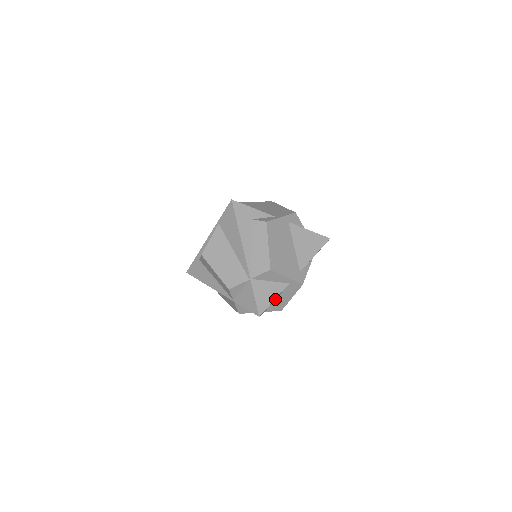
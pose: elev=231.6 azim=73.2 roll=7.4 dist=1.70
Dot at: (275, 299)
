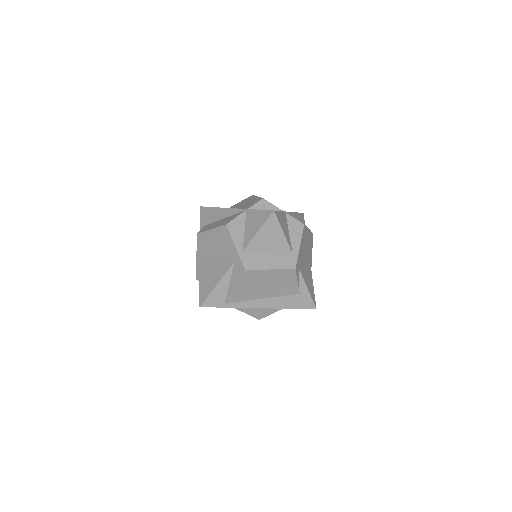
Dot at: (263, 252)
